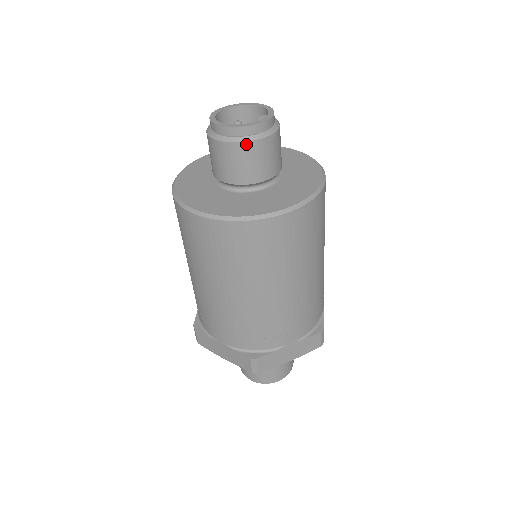
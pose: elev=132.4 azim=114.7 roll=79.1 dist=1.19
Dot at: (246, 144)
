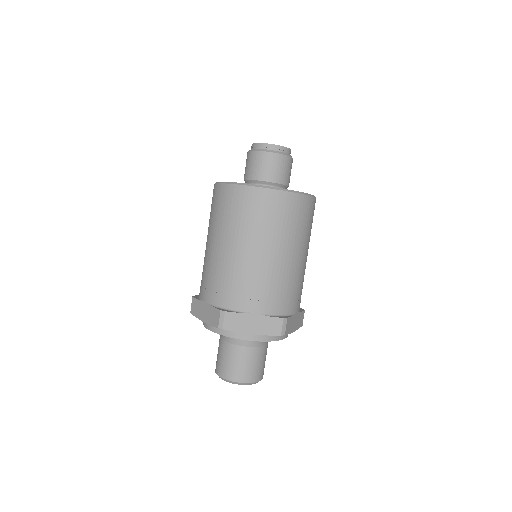
Dot at: (288, 157)
